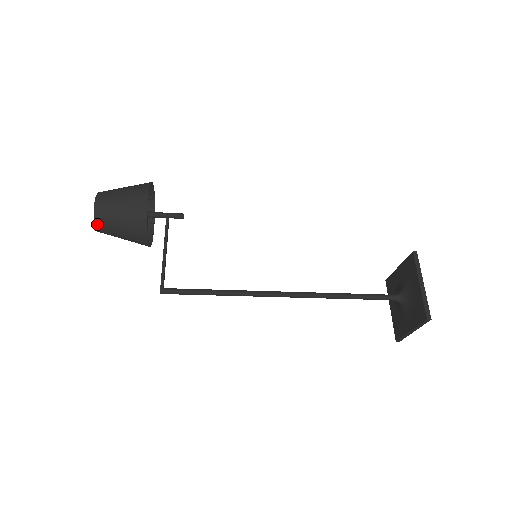
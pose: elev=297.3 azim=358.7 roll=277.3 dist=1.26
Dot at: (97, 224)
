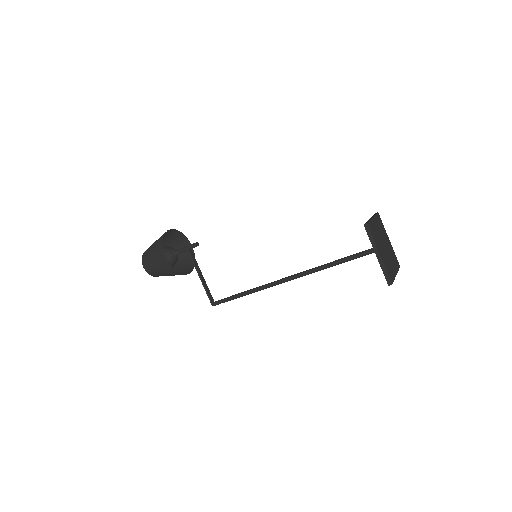
Dot at: (155, 276)
